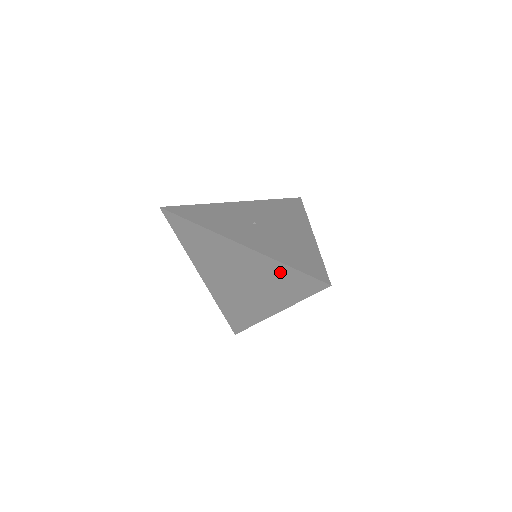
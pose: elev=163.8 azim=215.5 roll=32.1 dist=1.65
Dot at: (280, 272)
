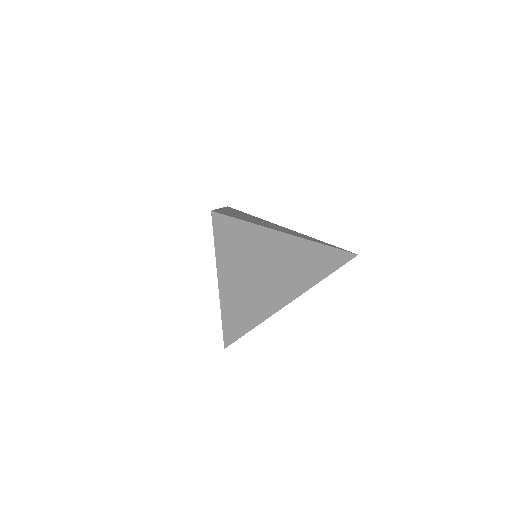
Dot at: (319, 255)
